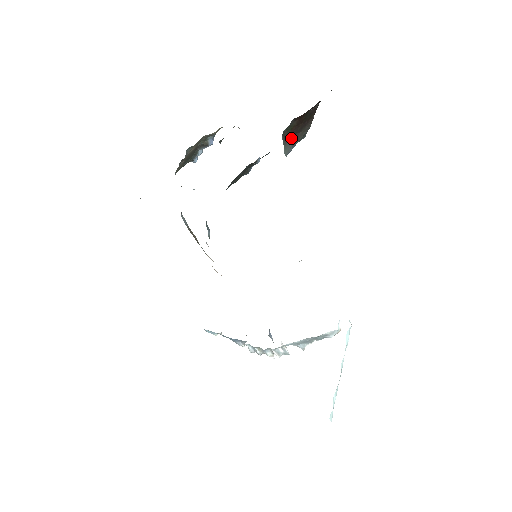
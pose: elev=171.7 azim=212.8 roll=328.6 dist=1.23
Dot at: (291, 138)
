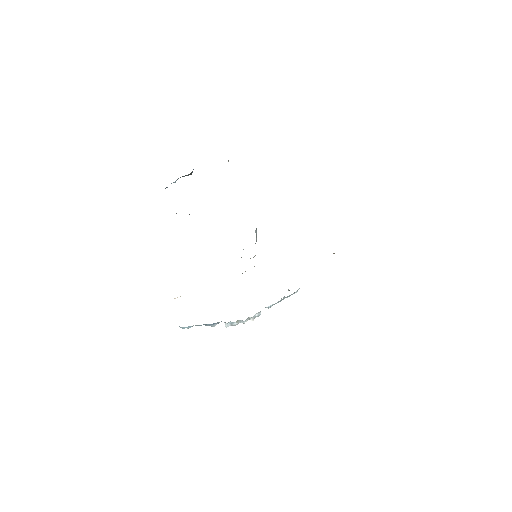
Dot at: occluded
